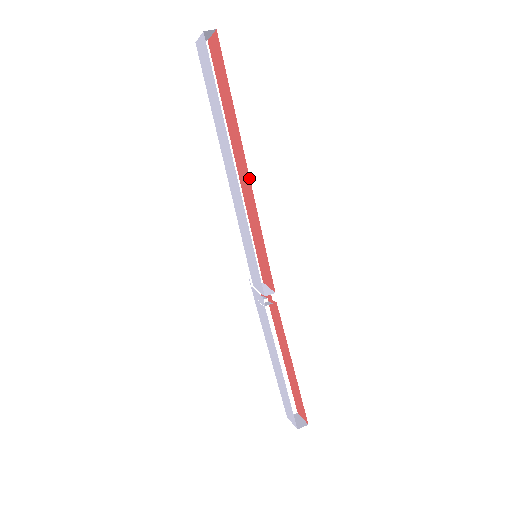
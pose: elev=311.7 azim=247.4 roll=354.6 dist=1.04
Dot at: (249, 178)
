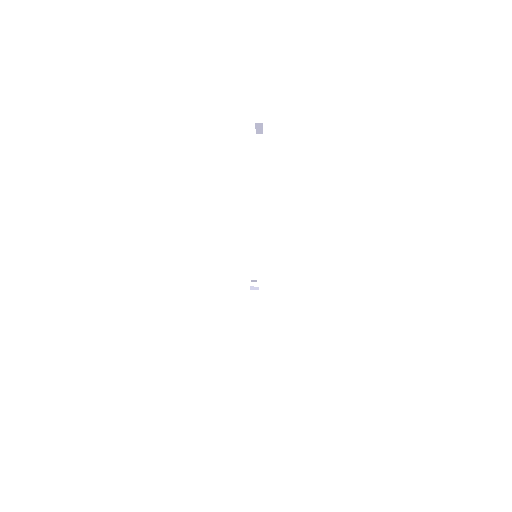
Dot at: occluded
